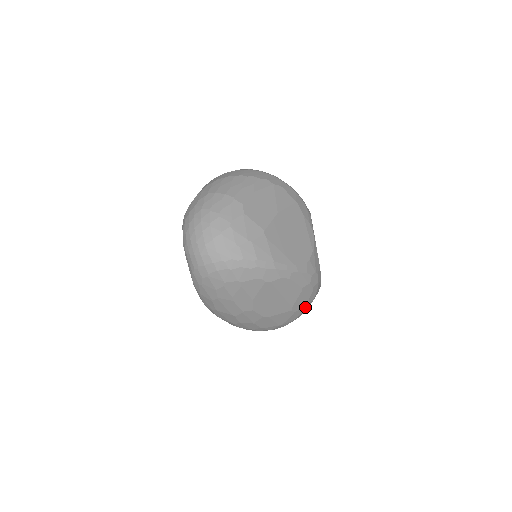
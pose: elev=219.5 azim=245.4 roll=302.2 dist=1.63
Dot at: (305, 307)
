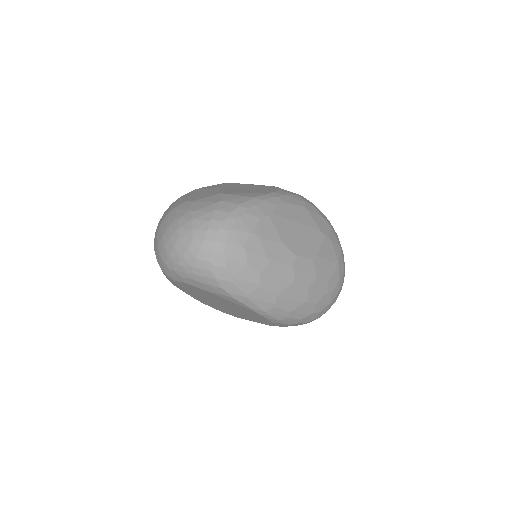
Dot at: (331, 229)
